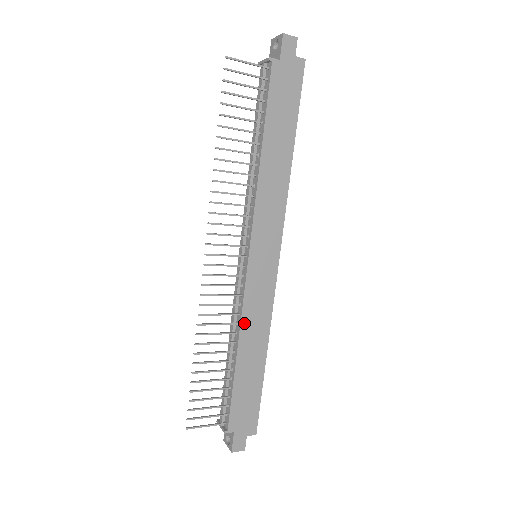
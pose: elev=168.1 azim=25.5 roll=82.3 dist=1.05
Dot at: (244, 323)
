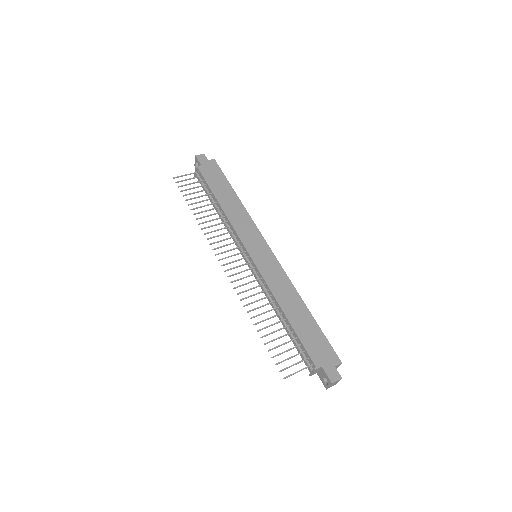
Dot at: (274, 291)
